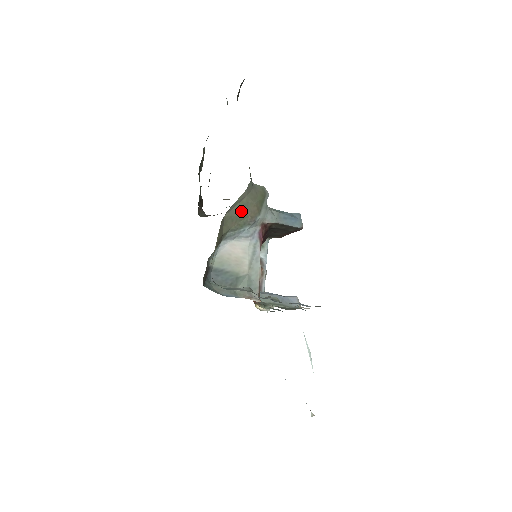
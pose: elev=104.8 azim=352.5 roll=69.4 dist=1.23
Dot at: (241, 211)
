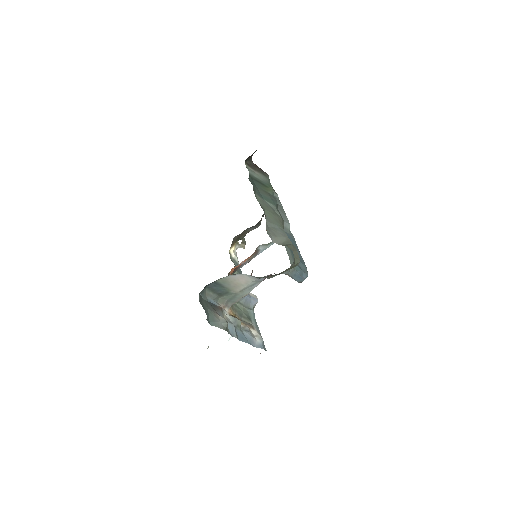
Dot at: (267, 276)
